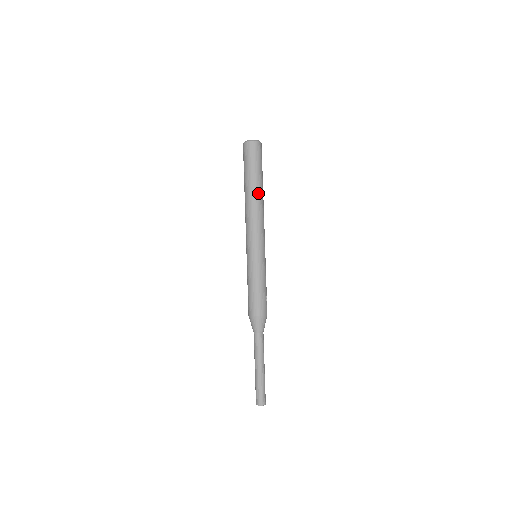
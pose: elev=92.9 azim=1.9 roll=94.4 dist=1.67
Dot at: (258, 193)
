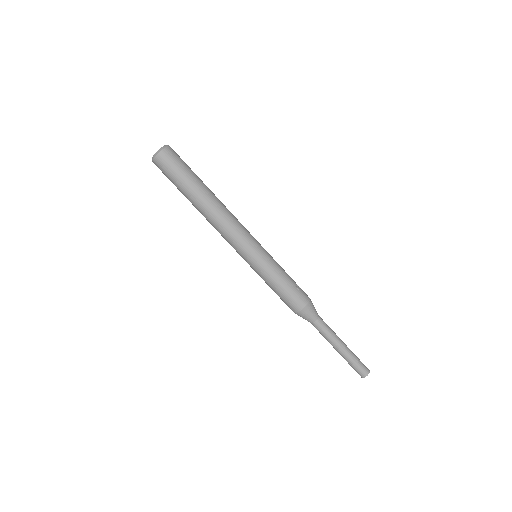
Dot at: (206, 201)
